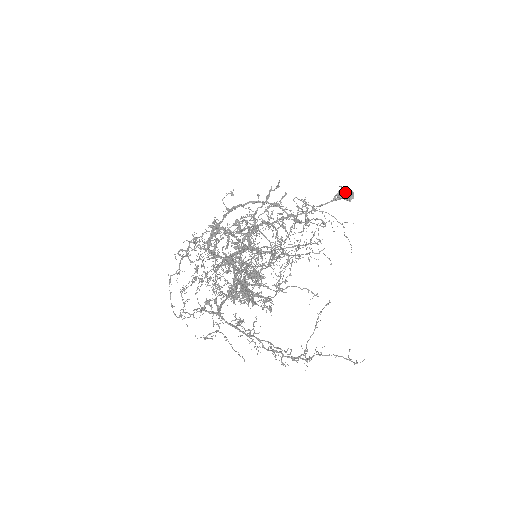
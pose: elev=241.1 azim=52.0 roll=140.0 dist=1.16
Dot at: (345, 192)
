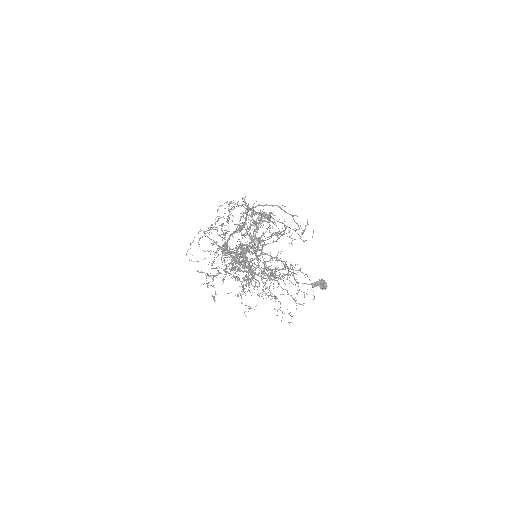
Dot at: (322, 283)
